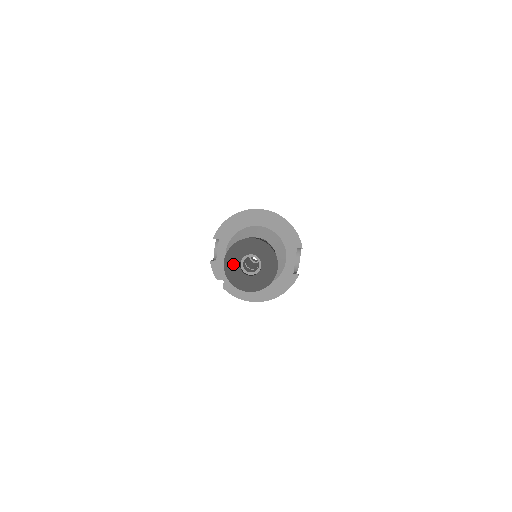
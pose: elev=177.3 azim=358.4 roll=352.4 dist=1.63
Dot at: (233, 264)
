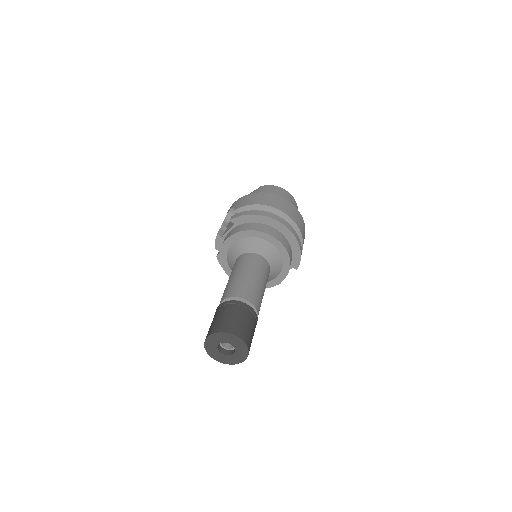
Dot at: (214, 341)
